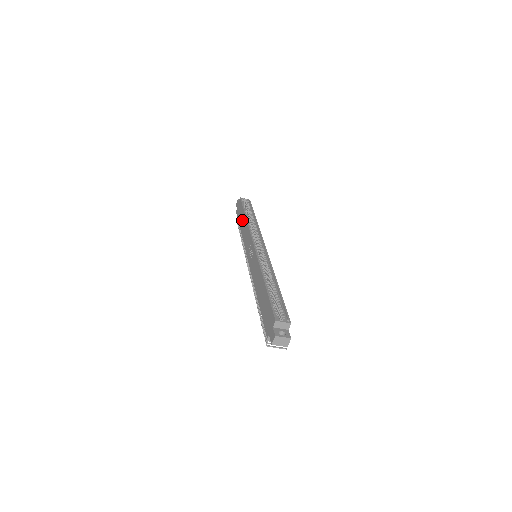
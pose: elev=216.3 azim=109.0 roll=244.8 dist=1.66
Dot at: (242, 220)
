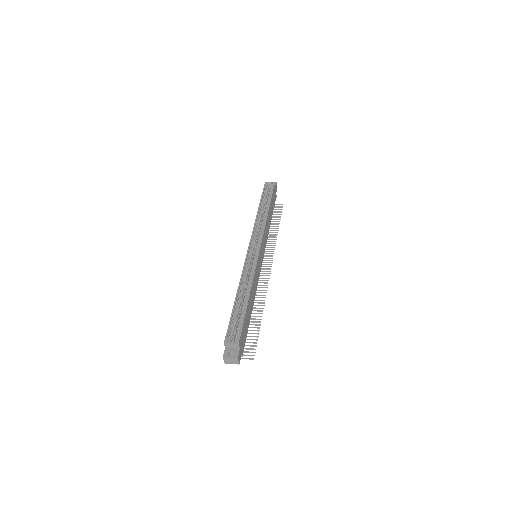
Dot at: occluded
